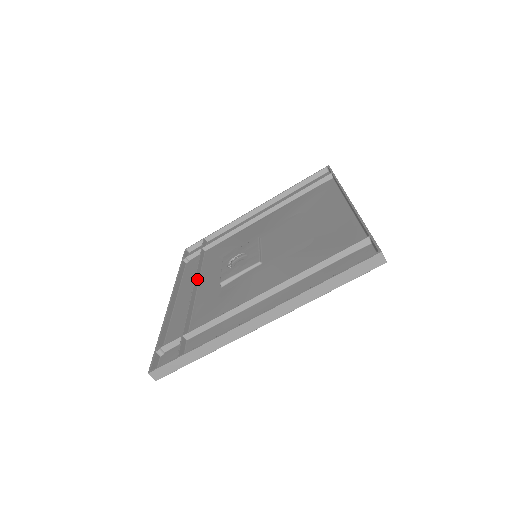
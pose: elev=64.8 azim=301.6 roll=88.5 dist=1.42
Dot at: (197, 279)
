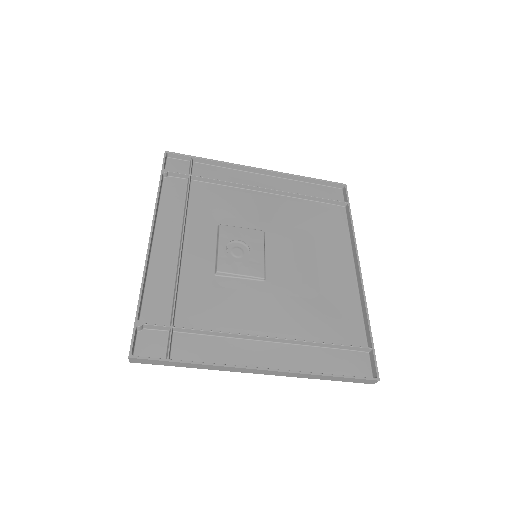
Dot at: (184, 231)
